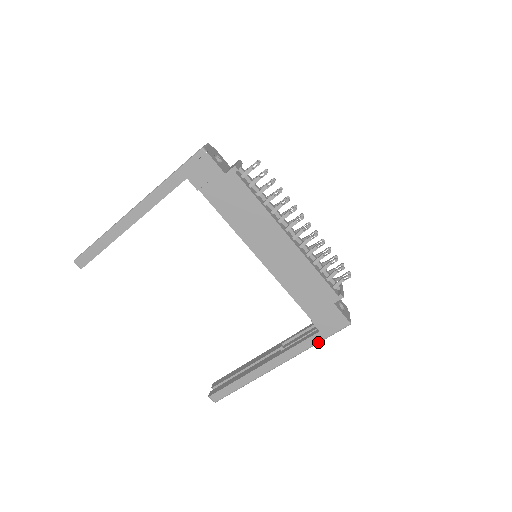
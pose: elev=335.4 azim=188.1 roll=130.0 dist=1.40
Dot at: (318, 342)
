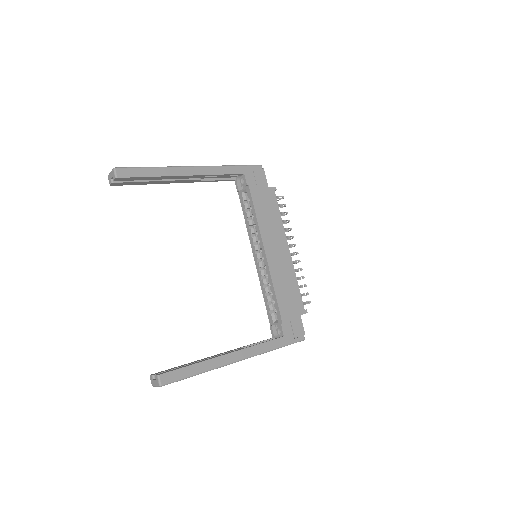
Dot at: (280, 346)
